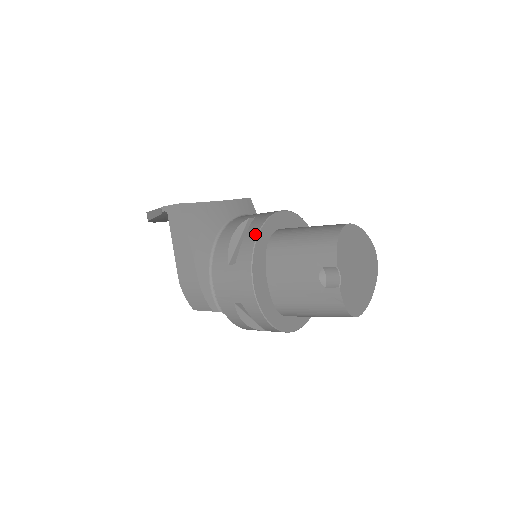
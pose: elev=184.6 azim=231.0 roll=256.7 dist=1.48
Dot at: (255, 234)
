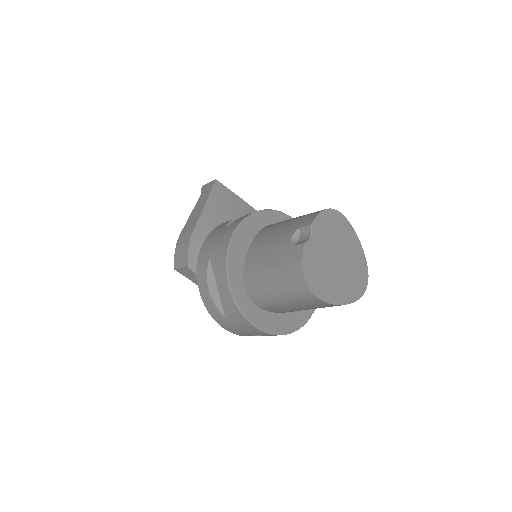
Dot at: (260, 210)
